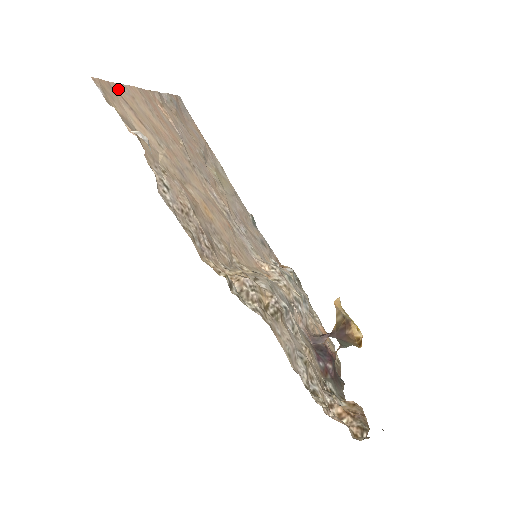
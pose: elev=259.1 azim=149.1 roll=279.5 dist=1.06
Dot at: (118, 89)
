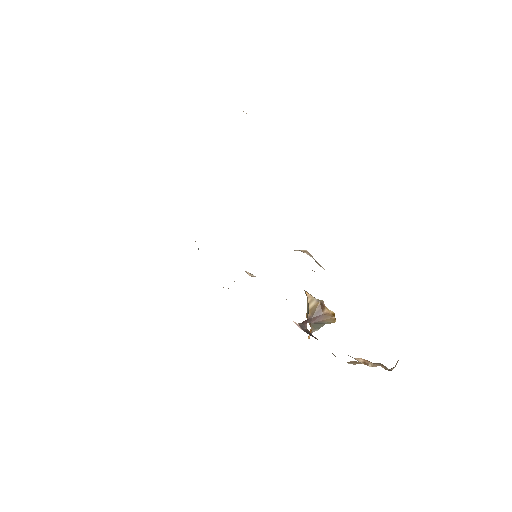
Dot at: occluded
